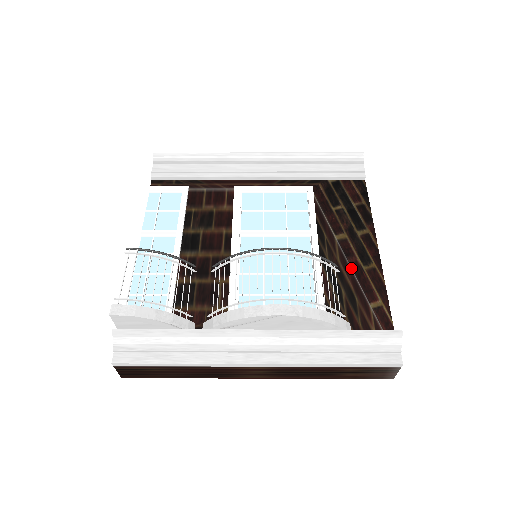
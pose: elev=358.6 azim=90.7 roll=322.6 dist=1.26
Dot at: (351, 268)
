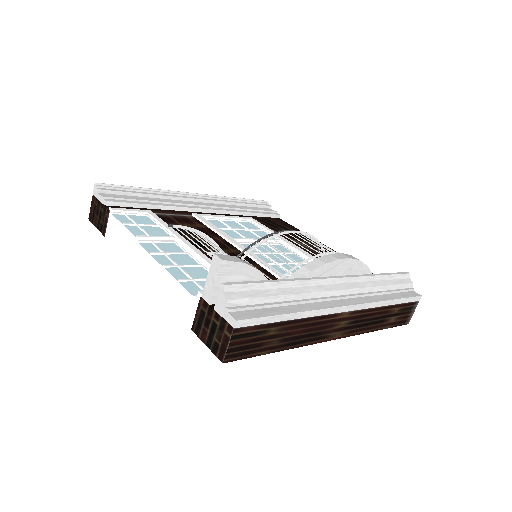
Dot at: occluded
